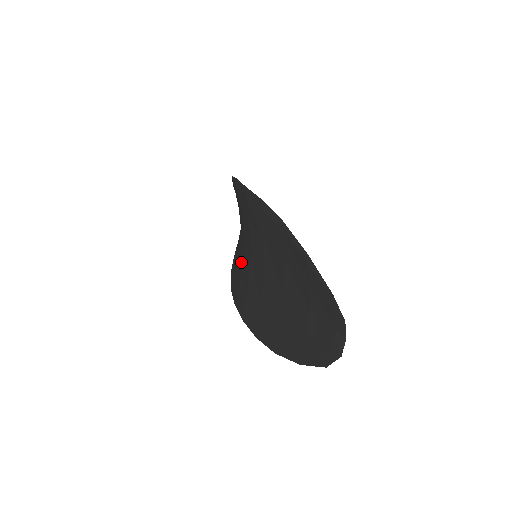
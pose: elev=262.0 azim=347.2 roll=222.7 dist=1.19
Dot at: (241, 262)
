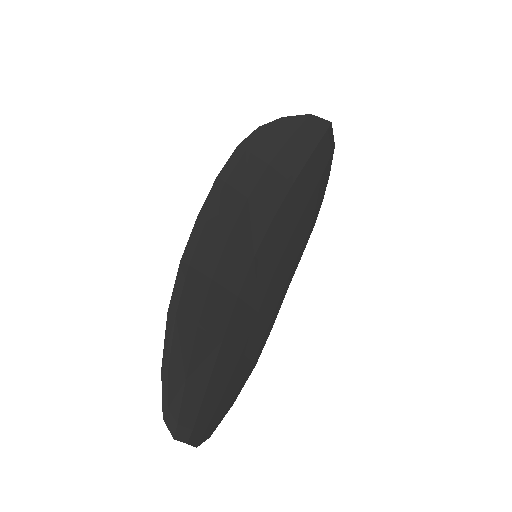
Dot at: (282, 229)
